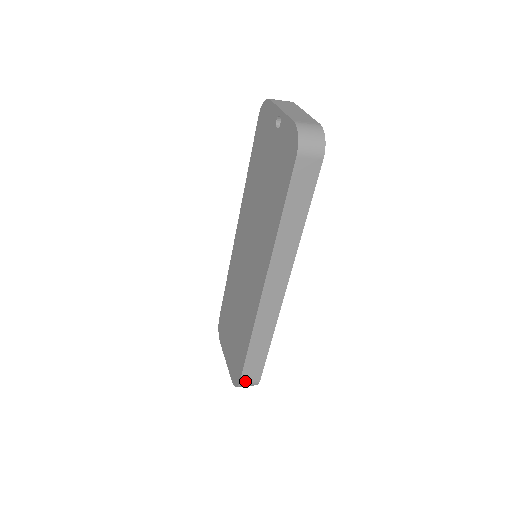
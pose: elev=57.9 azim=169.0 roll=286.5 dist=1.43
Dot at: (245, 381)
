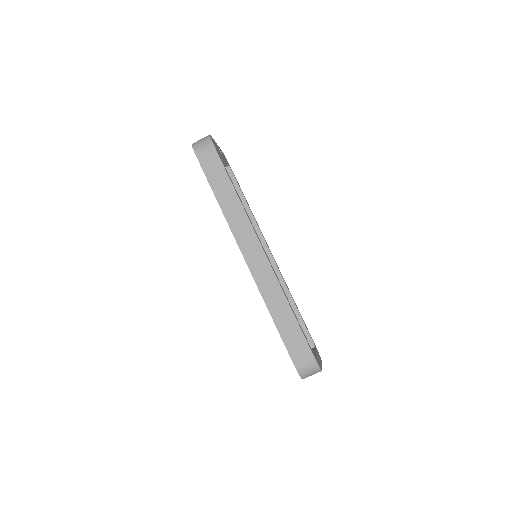
Dot at: (299, 362)
